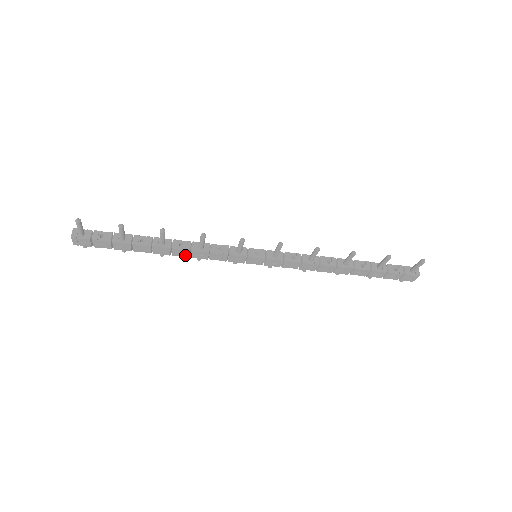
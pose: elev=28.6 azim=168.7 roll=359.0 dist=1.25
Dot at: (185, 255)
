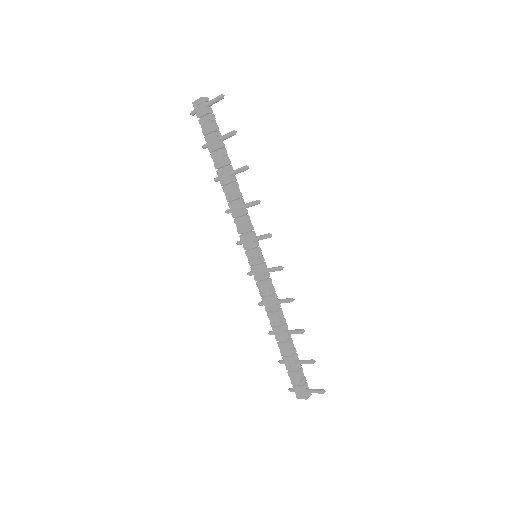
Dot at: (228, 197)
